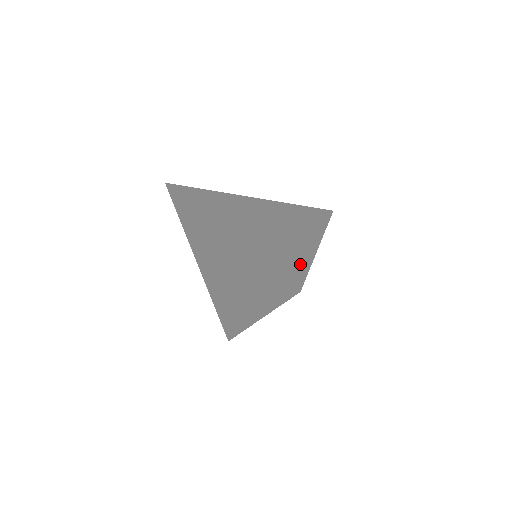
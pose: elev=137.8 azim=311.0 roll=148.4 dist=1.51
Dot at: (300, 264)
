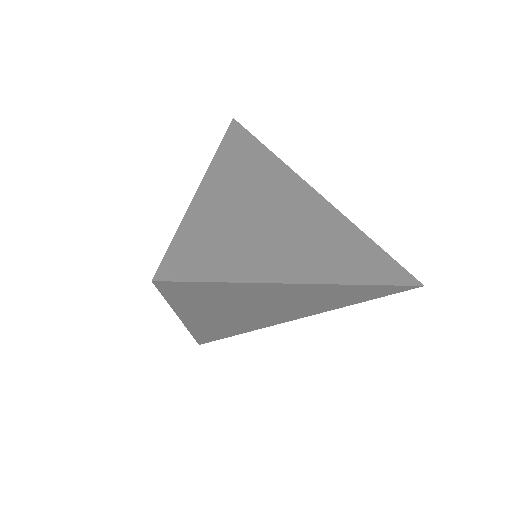
Dot at: (226, 268)
